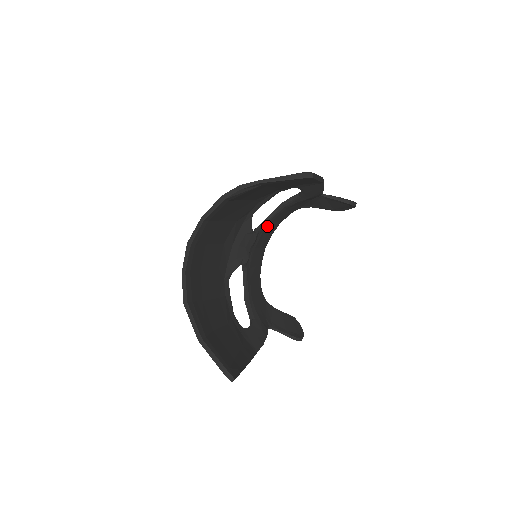
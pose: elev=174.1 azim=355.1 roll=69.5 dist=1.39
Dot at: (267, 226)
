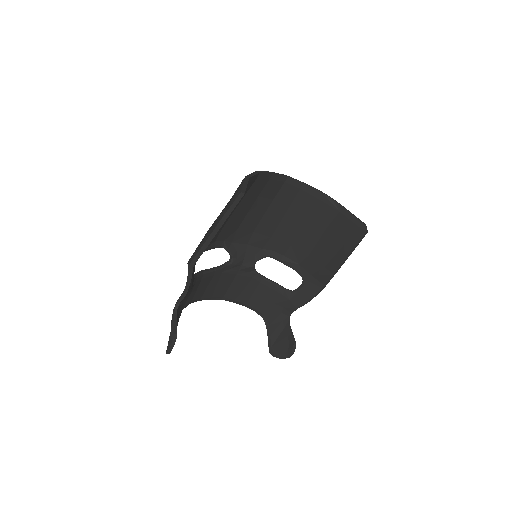
Dot at: (255, 280)
